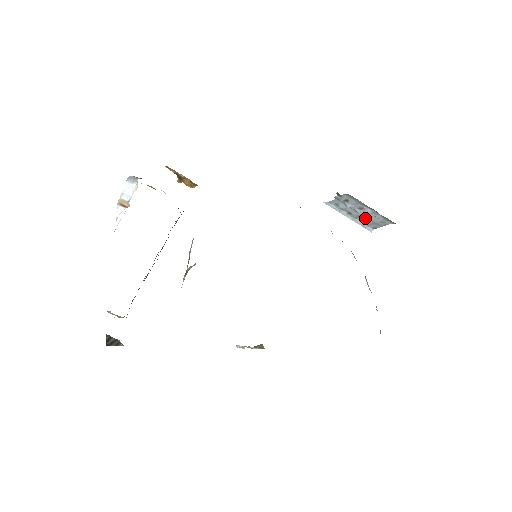
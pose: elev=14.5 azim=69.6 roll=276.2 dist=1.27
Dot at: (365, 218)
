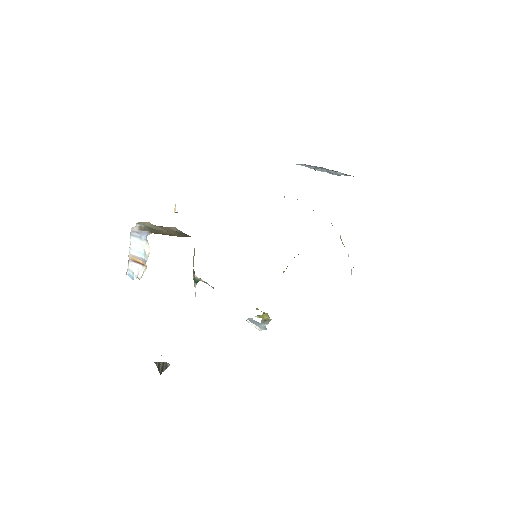
Dot at: occluded
